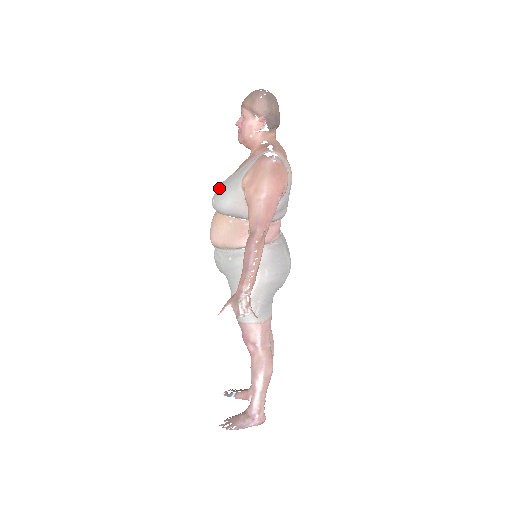
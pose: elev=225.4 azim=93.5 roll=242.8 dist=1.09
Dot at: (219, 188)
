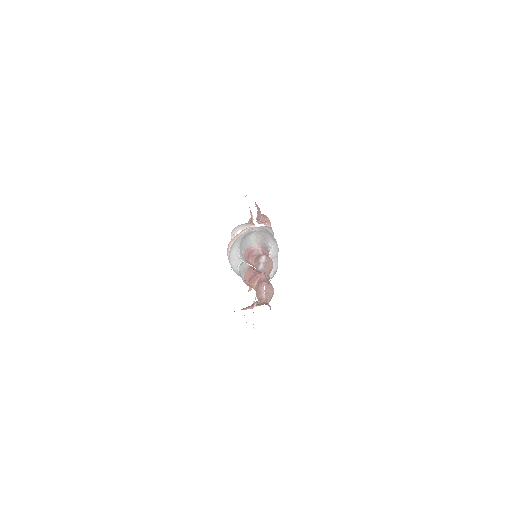
Dot at: occluded
